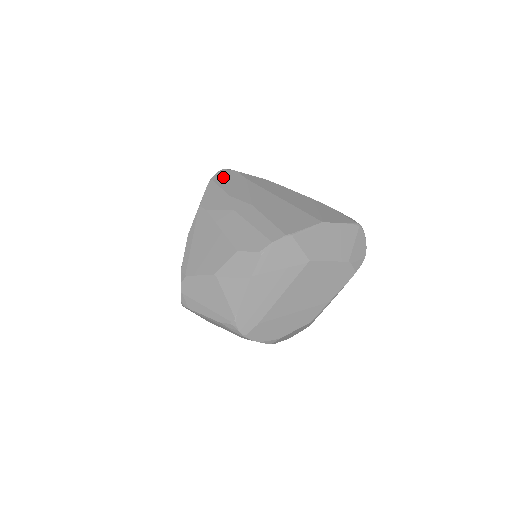
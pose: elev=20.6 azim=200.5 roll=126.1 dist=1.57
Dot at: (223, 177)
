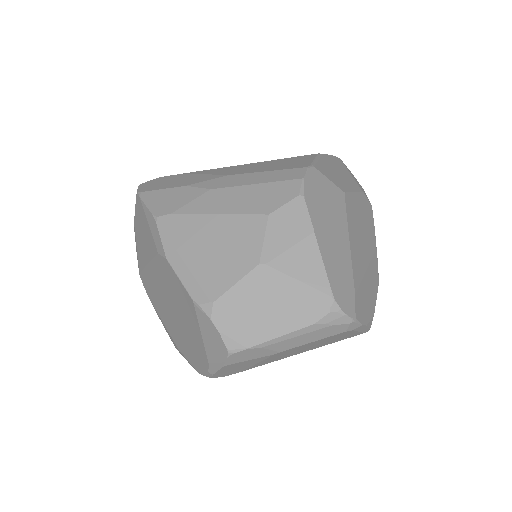
Dot at: (152, 185)
